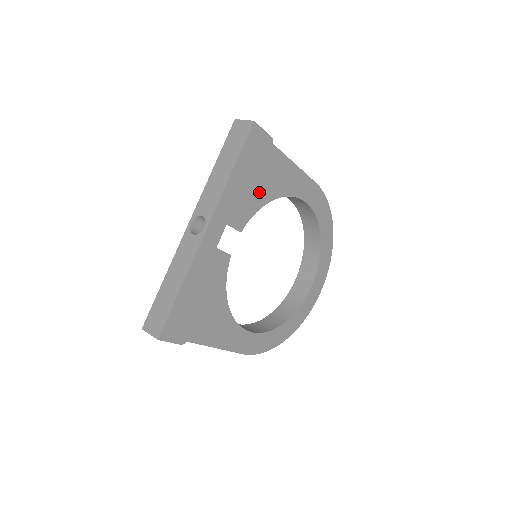
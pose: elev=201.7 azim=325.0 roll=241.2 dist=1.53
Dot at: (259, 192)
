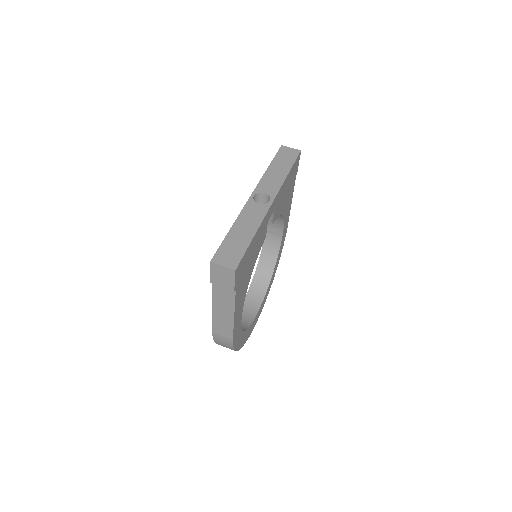
Dot at: (284, 202)
